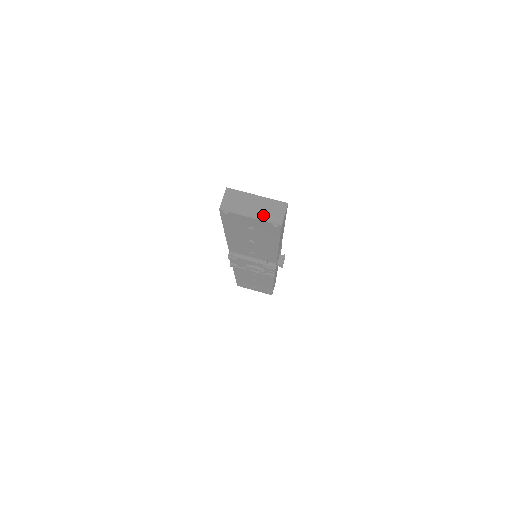
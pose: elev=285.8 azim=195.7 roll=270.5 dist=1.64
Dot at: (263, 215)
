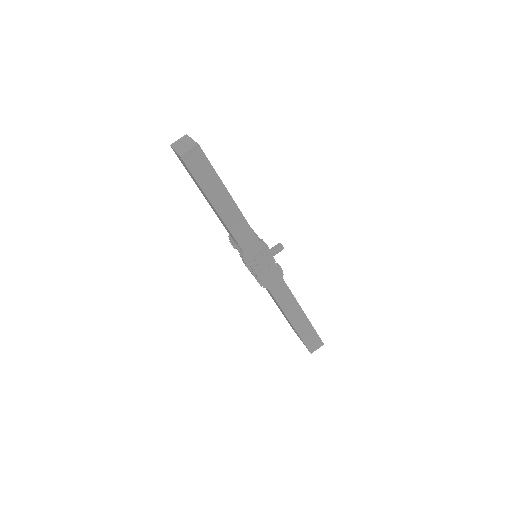
Dot at: (180, 149)
